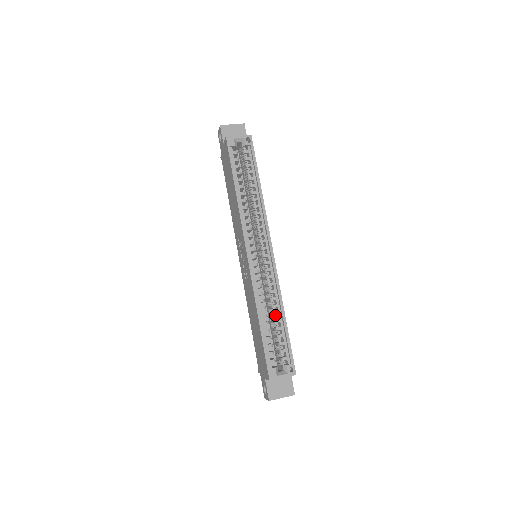
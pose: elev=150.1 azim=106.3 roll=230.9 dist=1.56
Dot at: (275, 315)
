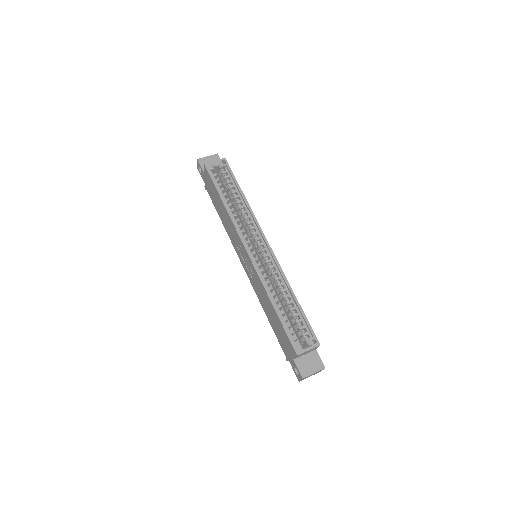
Dot at: occluded
